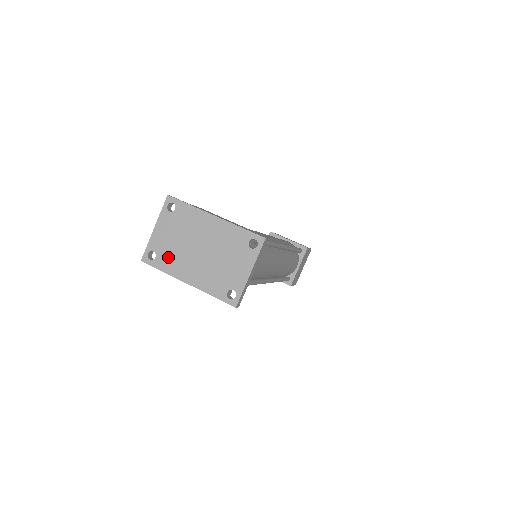
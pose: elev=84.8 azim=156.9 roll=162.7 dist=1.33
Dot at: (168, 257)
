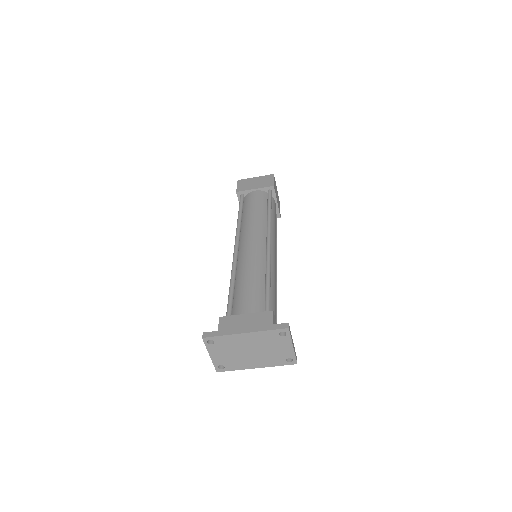
Dot at: (233, 363)
